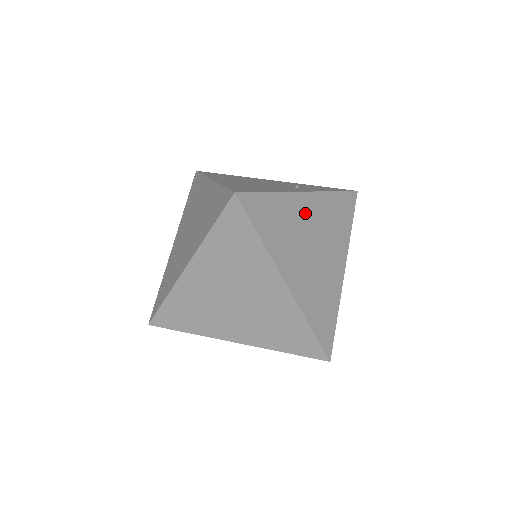
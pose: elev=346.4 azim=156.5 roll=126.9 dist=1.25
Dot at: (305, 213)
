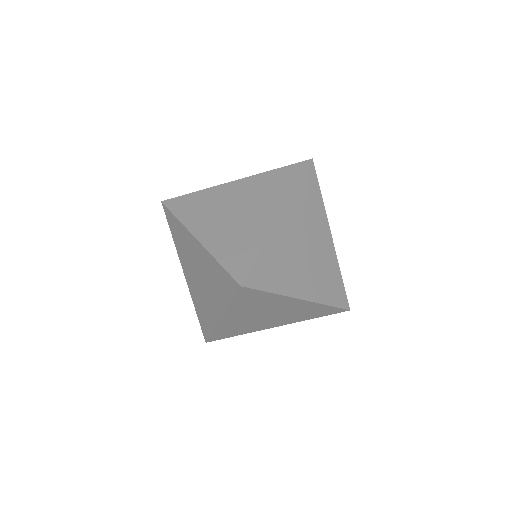
Dot at: (322, 237)
